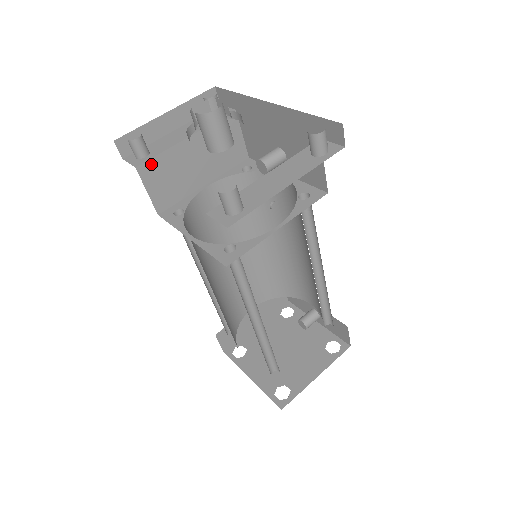
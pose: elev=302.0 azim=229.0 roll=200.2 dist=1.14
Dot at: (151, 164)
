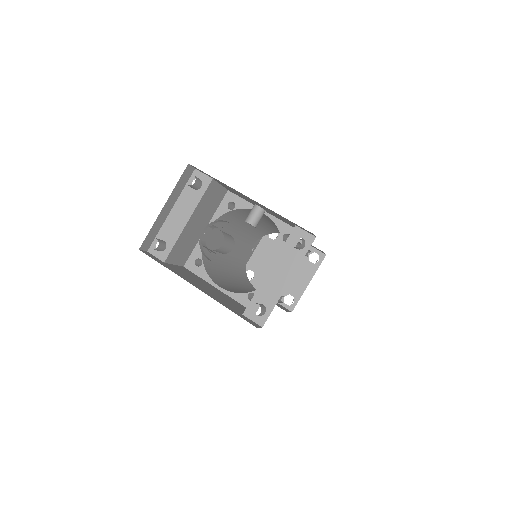
Dot at: (172, 252)
